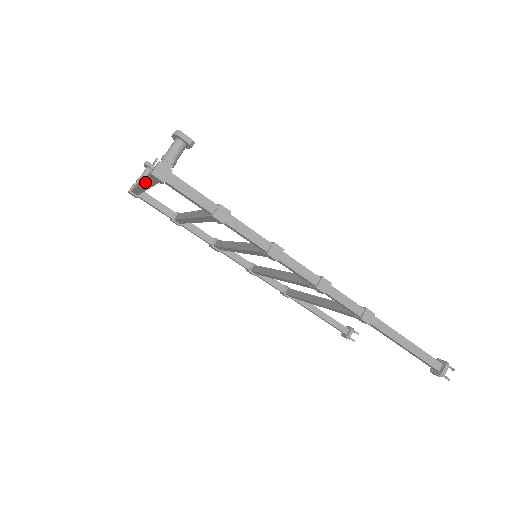
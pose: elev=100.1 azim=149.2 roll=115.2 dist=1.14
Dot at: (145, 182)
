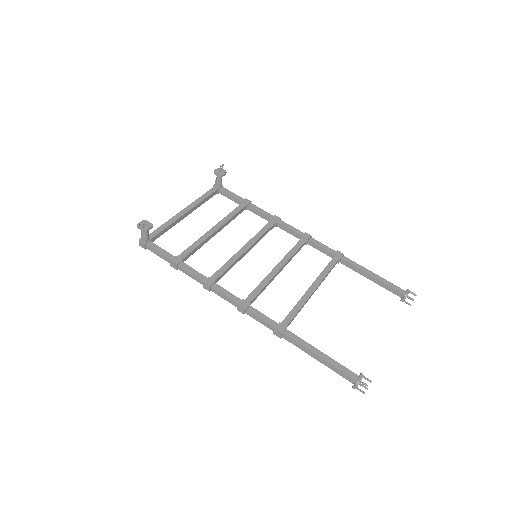
Dot at: occluded
